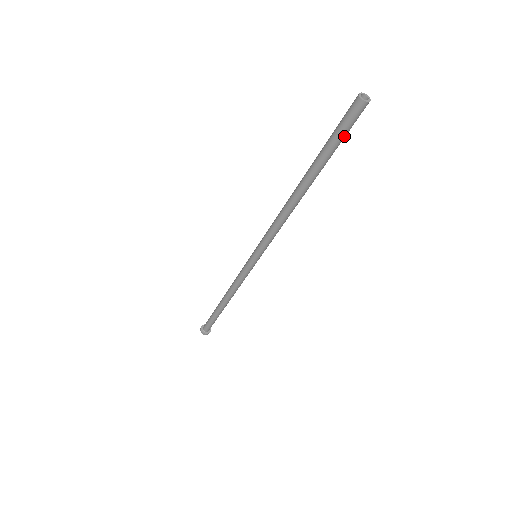
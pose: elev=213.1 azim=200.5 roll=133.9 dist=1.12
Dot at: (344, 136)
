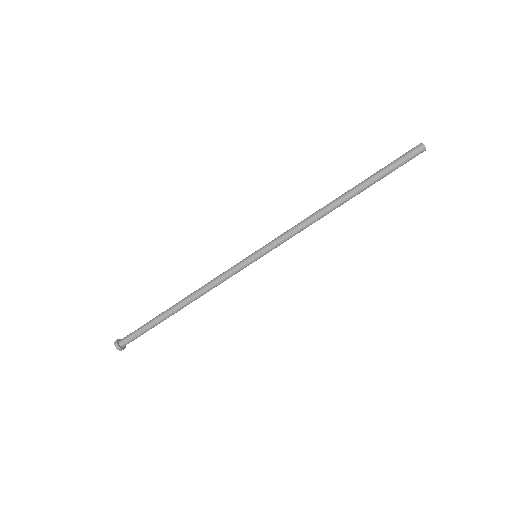
Dot at: occluded
